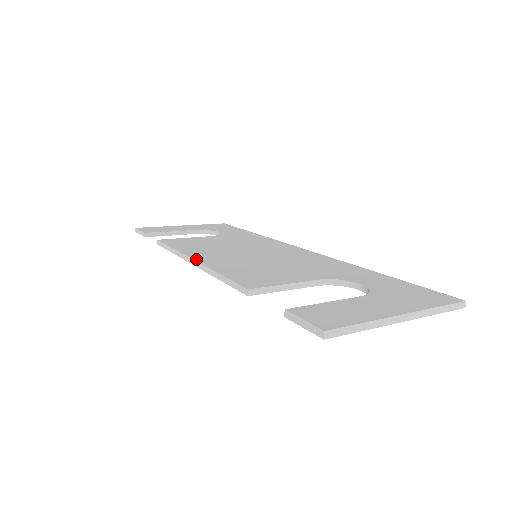
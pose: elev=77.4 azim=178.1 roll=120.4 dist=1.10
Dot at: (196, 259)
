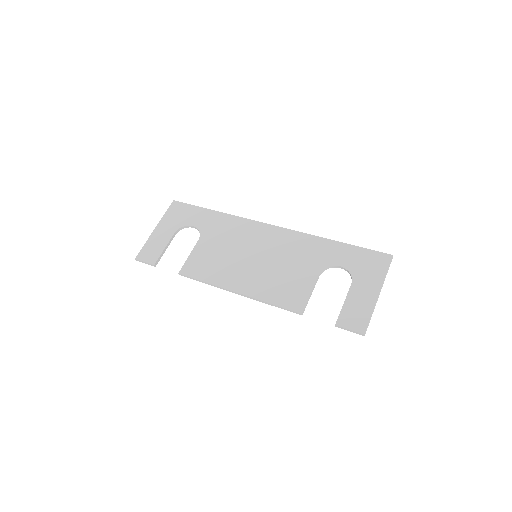
Dot at: (238, 291)
